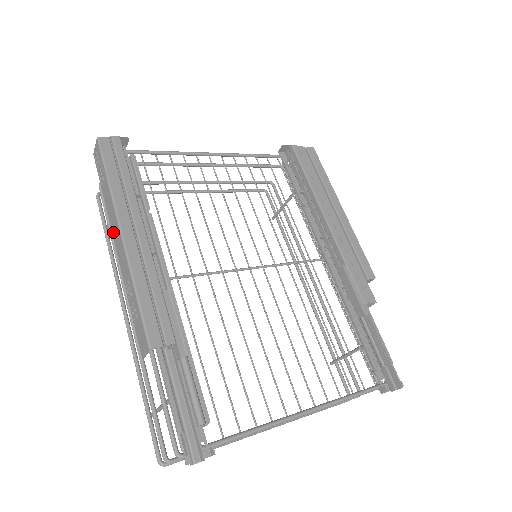
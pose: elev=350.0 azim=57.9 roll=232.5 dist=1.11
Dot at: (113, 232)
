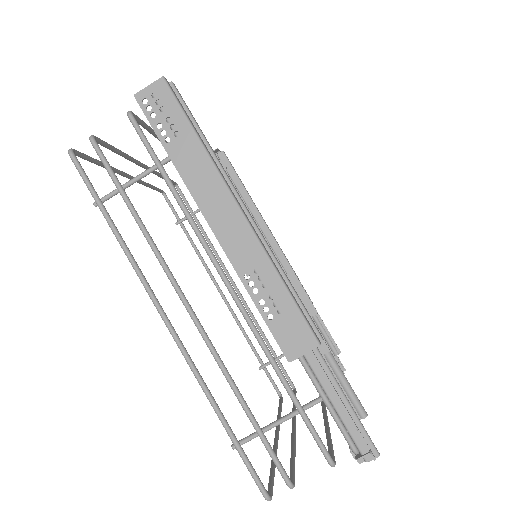
Dot at: (206, 207)
